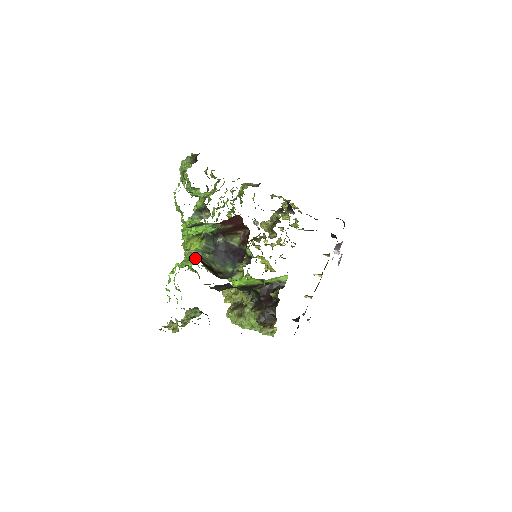
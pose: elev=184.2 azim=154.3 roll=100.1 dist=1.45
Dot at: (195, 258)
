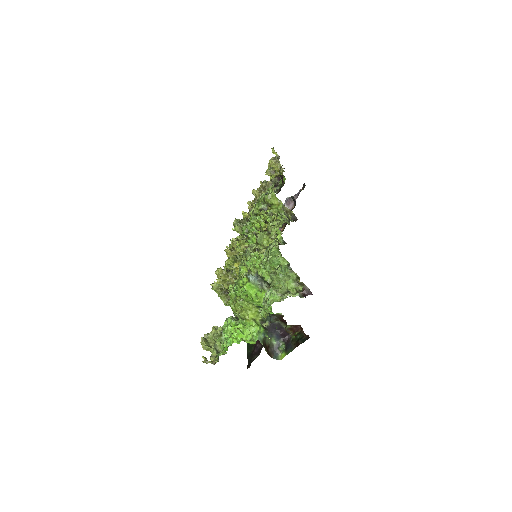
Dot at: (261, 343)
